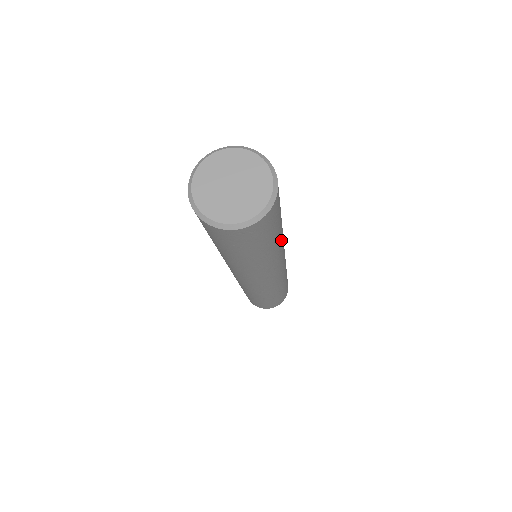
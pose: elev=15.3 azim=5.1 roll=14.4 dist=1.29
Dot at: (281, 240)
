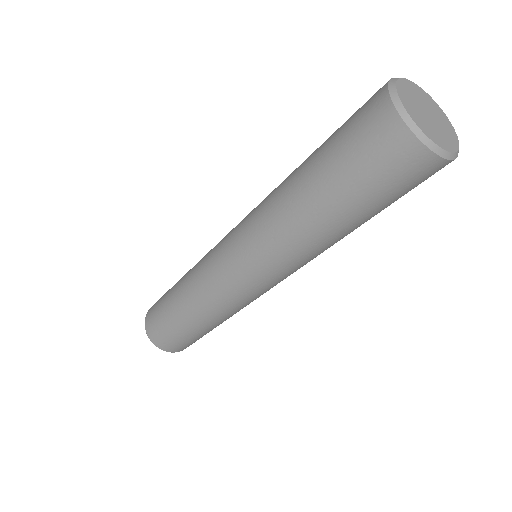
Dot at: occluded
